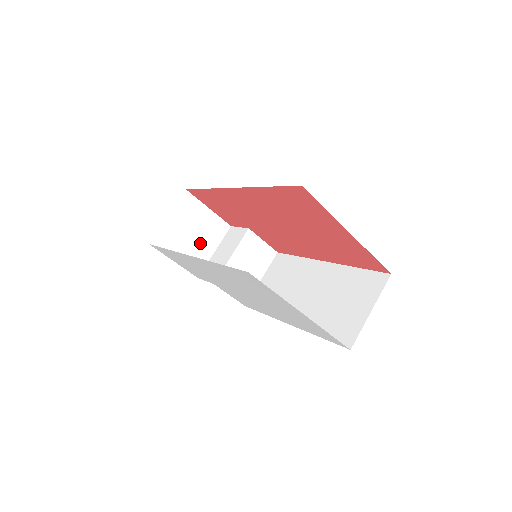
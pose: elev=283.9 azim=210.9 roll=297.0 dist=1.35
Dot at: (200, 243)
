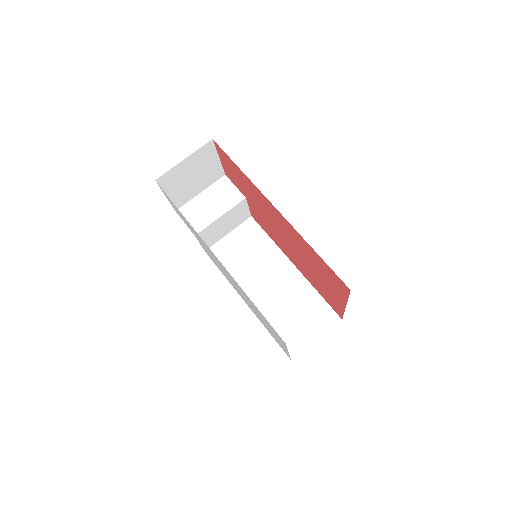
Dot at: (194, 184)
